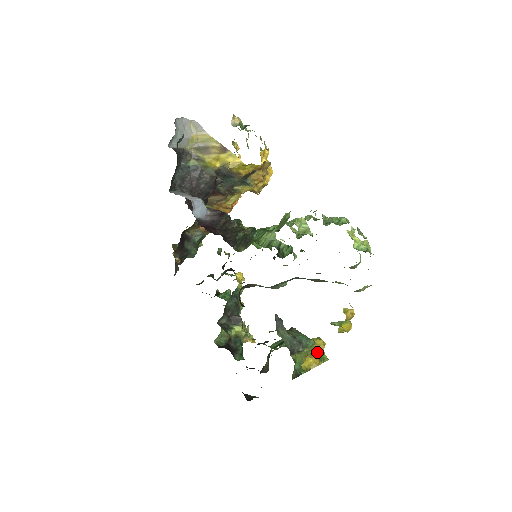
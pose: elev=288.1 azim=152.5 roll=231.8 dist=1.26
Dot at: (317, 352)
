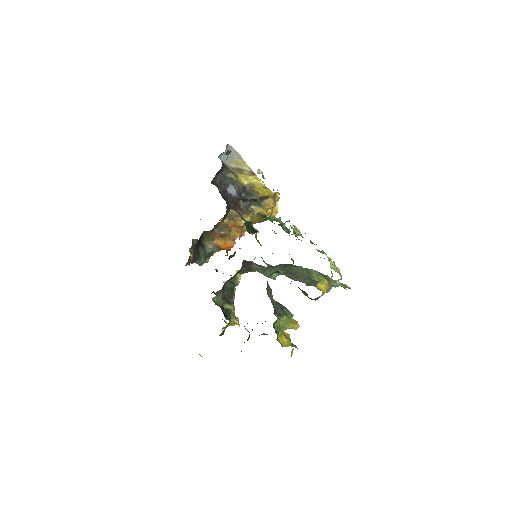
Dot at: (290, 340)
